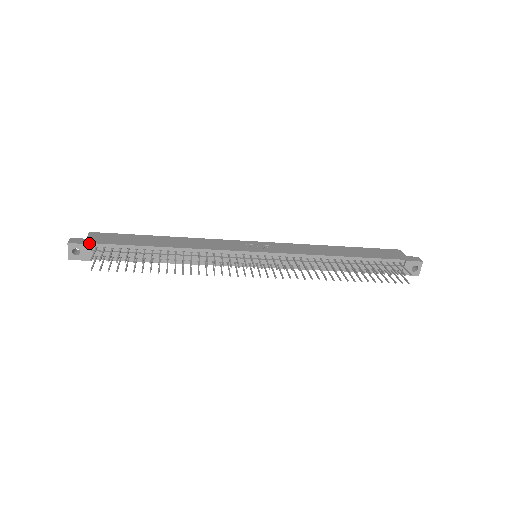
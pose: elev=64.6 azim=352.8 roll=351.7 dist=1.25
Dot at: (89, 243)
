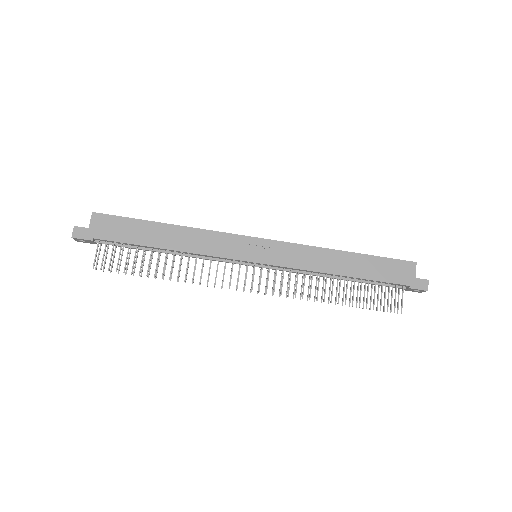
Dot at: (91, 239)
